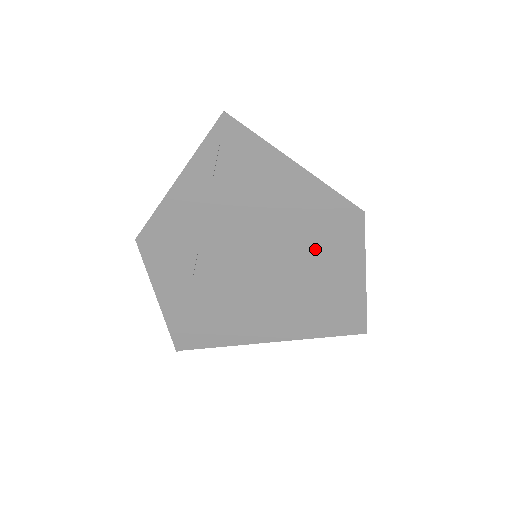
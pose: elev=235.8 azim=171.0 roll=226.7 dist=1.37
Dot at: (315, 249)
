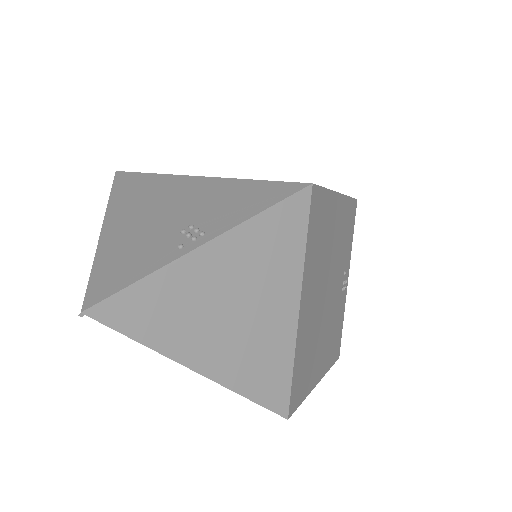
Dot at: occluded
